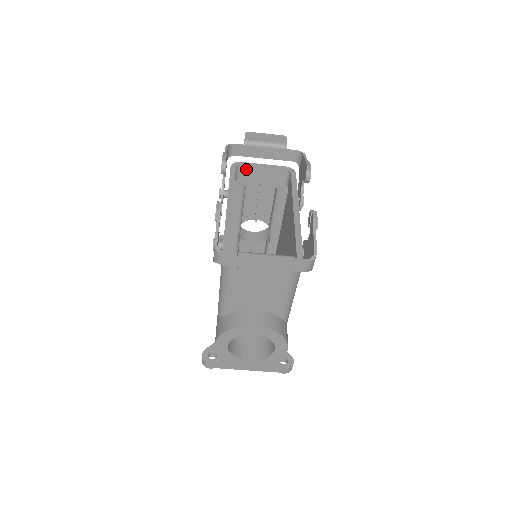
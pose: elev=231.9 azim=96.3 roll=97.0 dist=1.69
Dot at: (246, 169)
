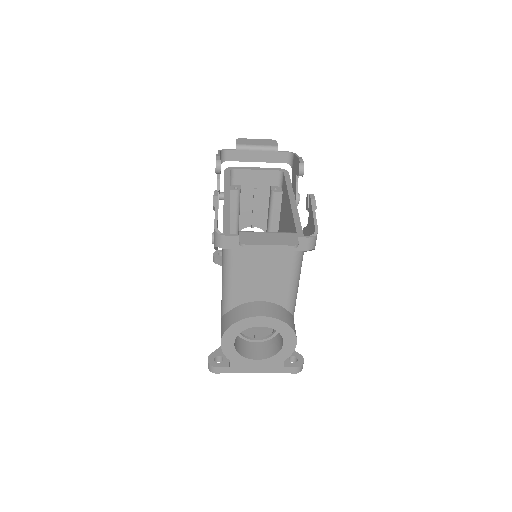
Dot at: (240, 173)
